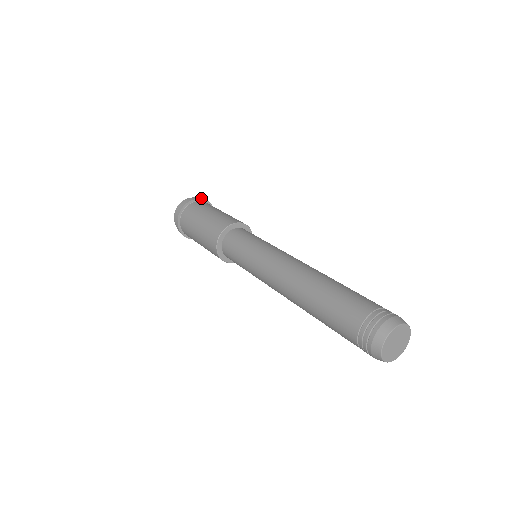
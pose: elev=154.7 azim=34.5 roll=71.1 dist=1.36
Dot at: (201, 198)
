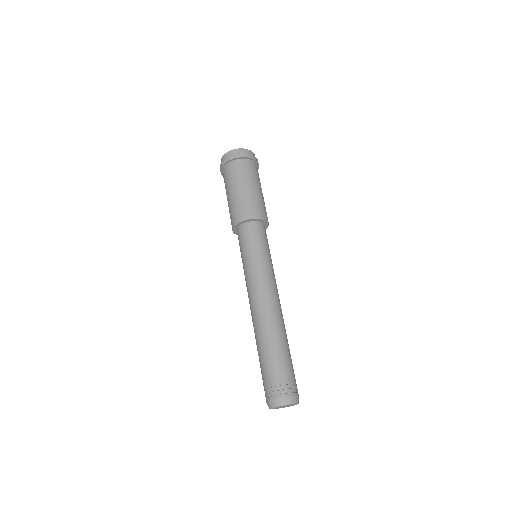
Dot at: (227, 160)
